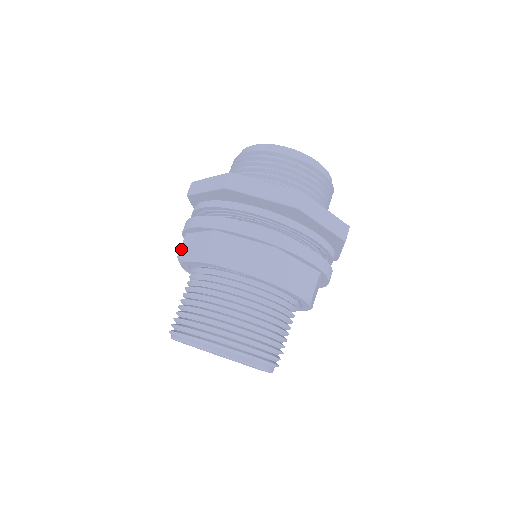
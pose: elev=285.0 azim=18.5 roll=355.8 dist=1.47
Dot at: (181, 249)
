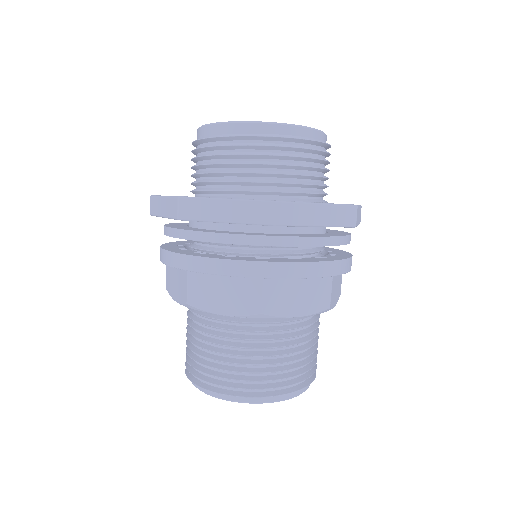
Dot at: (166, 280)
